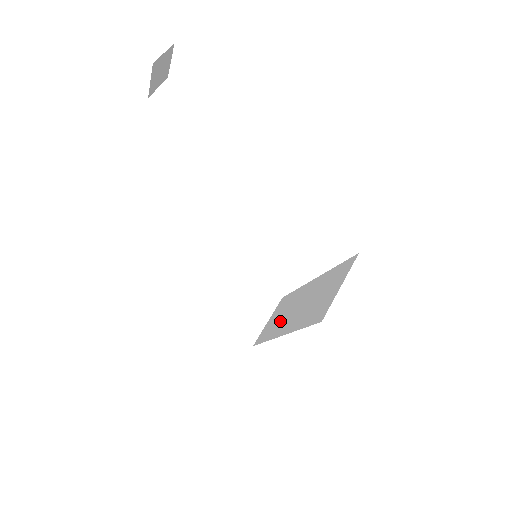
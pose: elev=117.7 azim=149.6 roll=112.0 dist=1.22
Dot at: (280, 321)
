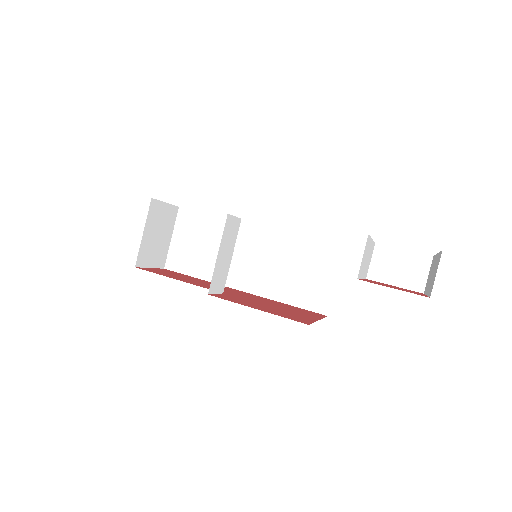
Dot at: occluded
